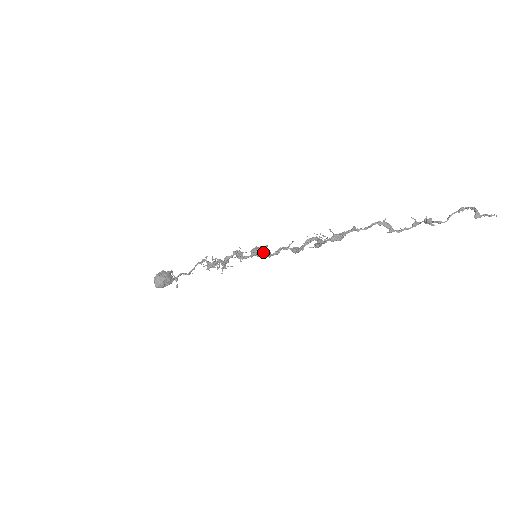
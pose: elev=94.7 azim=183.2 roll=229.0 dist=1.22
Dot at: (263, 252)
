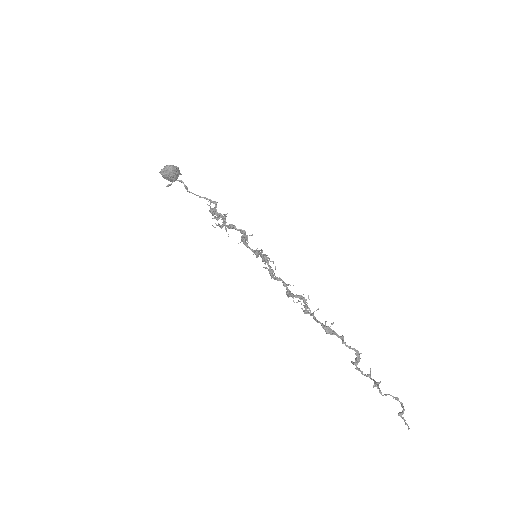
Dot at: (271, 269)
